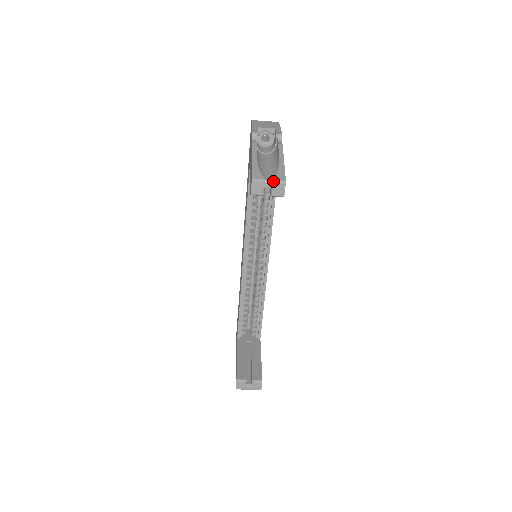
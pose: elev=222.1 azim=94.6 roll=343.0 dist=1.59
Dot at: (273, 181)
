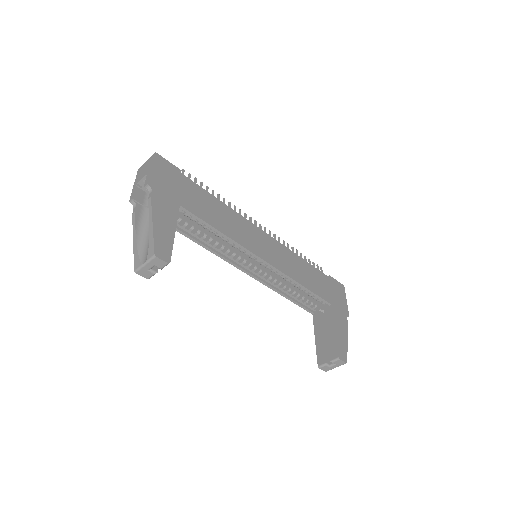
Dot at: (147, 262)
